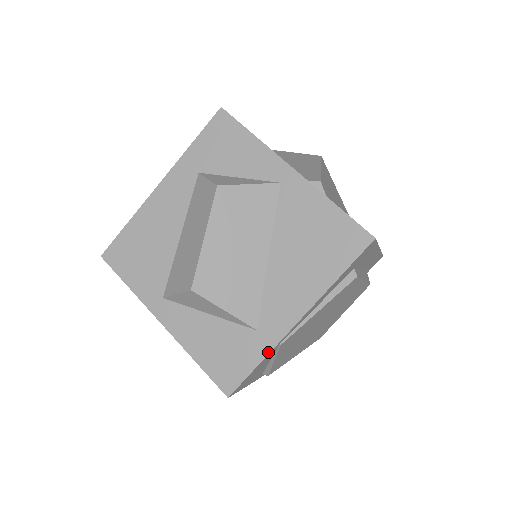
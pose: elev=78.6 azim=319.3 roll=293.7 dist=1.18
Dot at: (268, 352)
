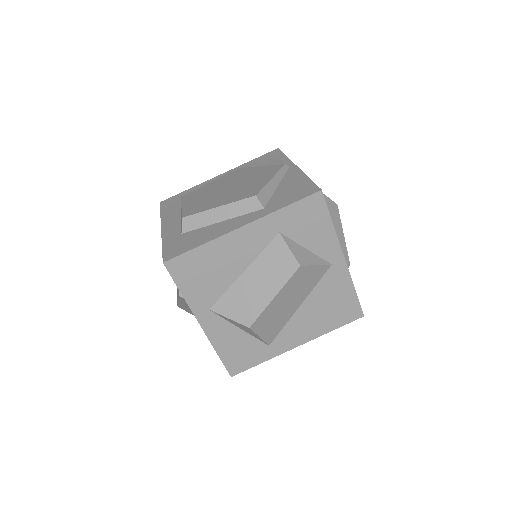
Dot at: occluded
